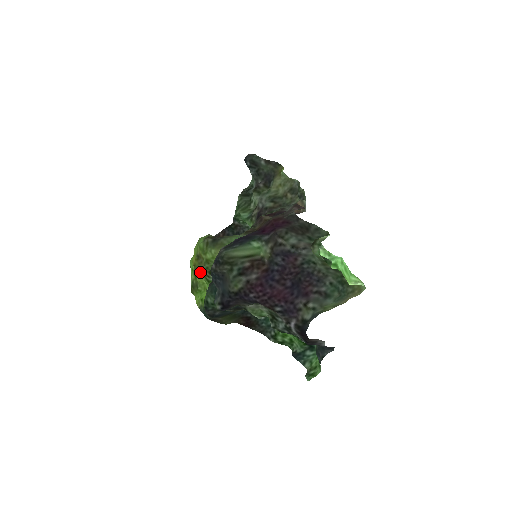
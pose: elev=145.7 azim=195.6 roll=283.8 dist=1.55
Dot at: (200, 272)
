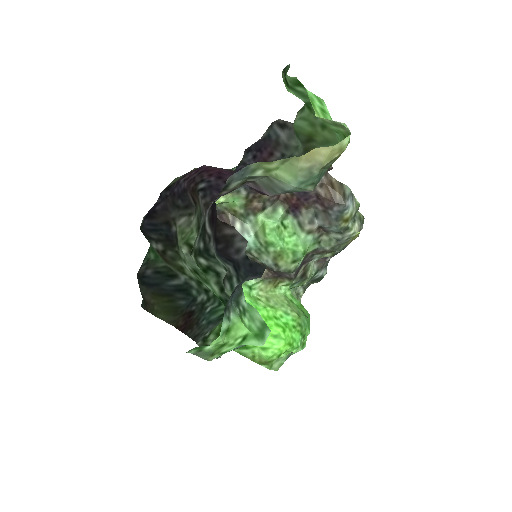
Dot at: occluded
